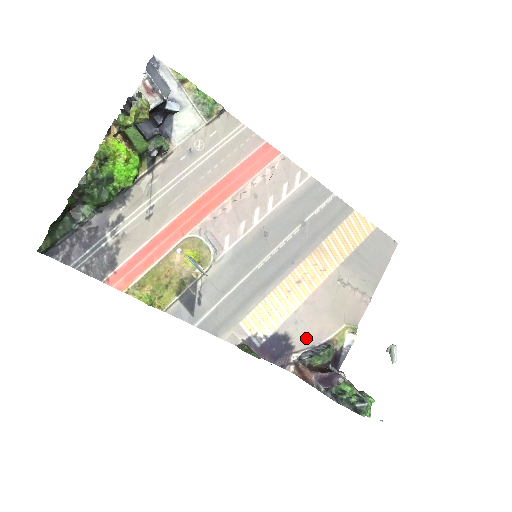
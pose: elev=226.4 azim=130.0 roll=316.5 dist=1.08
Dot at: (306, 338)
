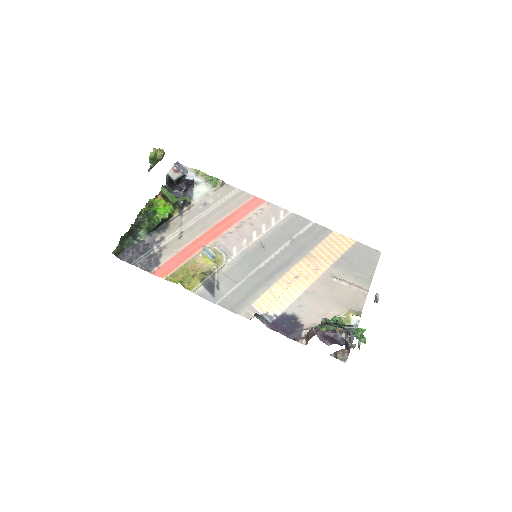
Dot at: (313, 319)
